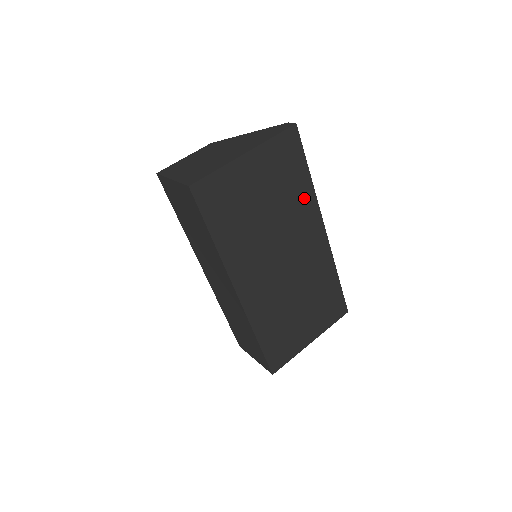
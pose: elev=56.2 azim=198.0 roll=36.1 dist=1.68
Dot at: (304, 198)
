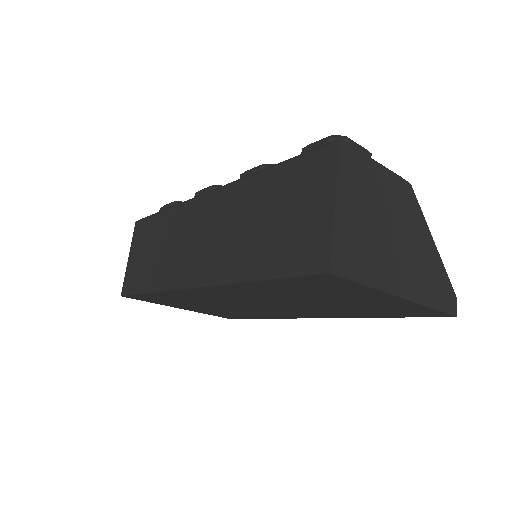
Dot at: (351, 314)
